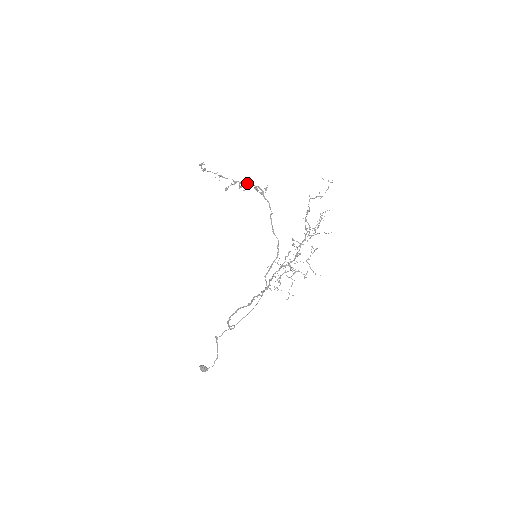
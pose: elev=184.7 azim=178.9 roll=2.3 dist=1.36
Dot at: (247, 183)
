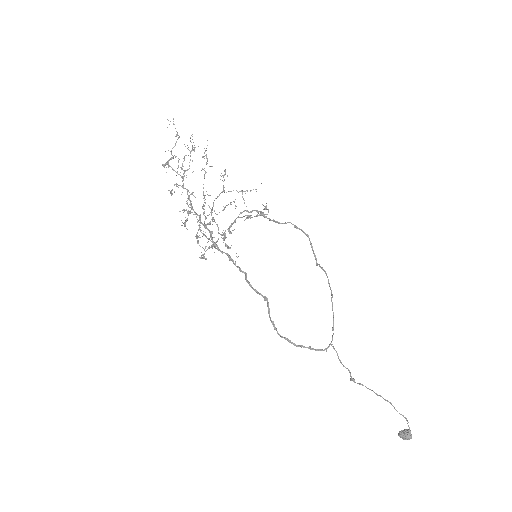
Dot at: (233, 223)
